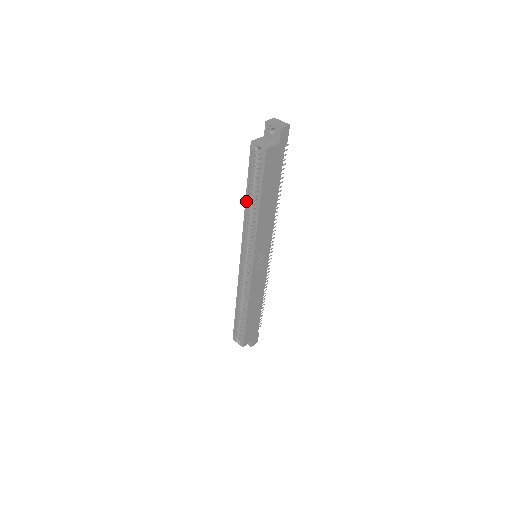
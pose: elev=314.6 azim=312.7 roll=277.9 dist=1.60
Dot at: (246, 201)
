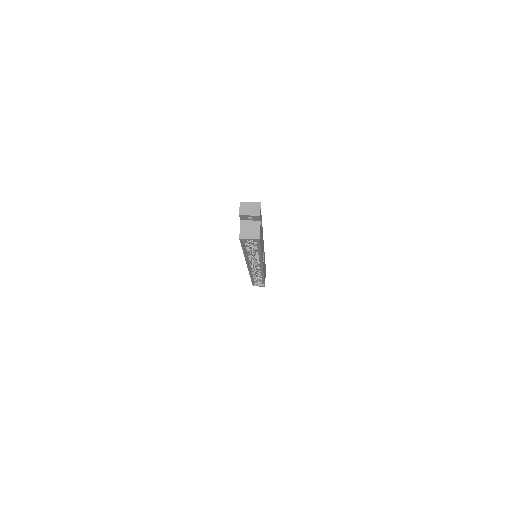
Dot at: (245, 255)
